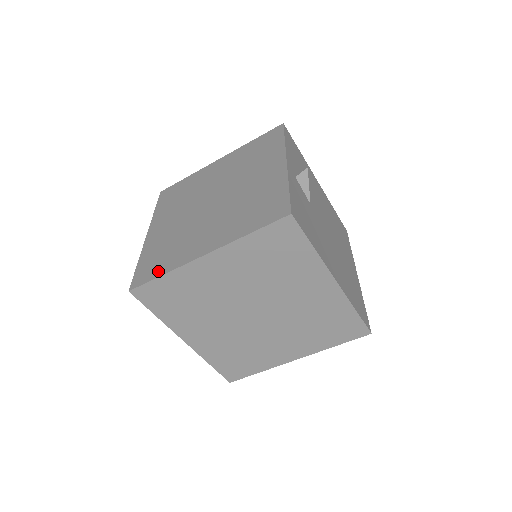
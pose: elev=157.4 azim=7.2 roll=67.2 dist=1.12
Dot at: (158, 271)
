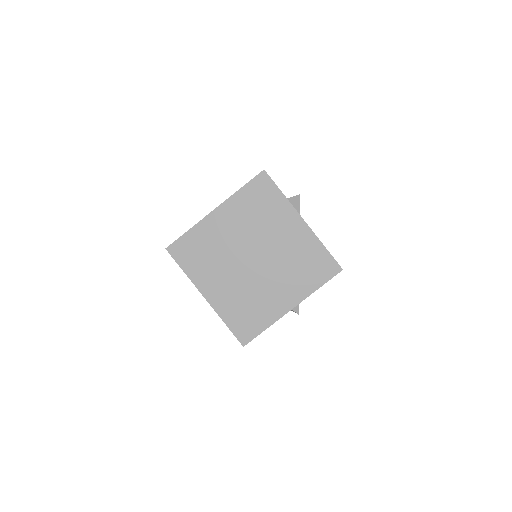
Dot at: (186, 264)
